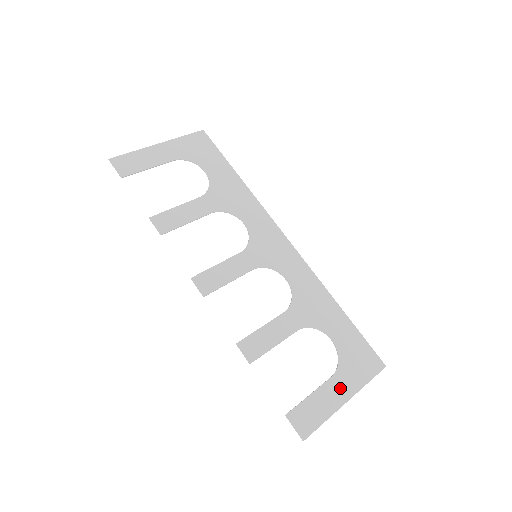
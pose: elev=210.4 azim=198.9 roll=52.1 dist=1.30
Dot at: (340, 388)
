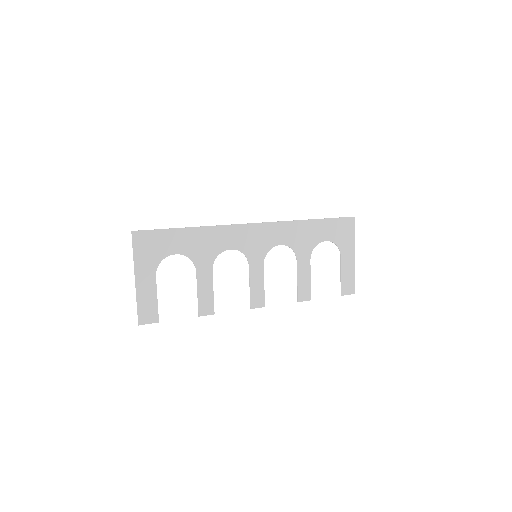
Dot at: (348, 256)
